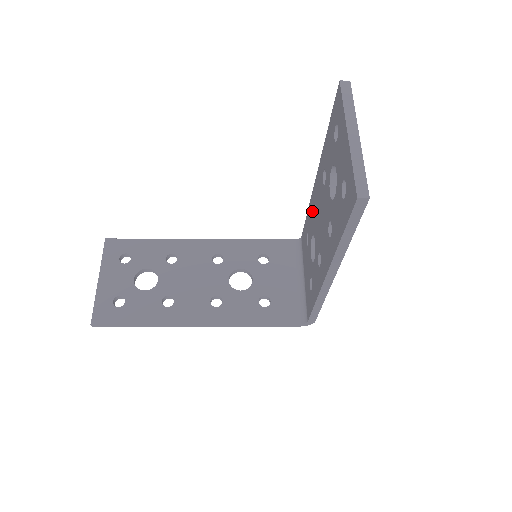
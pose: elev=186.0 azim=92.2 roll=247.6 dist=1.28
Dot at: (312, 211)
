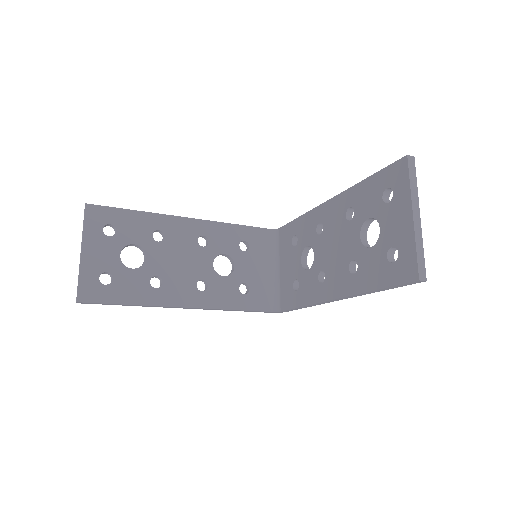
Dot at: (313, 224)
